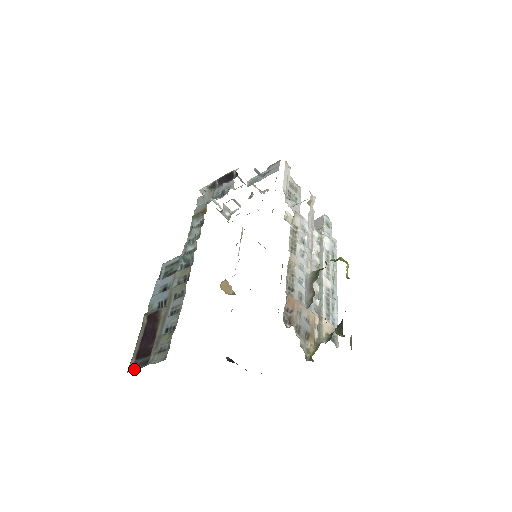
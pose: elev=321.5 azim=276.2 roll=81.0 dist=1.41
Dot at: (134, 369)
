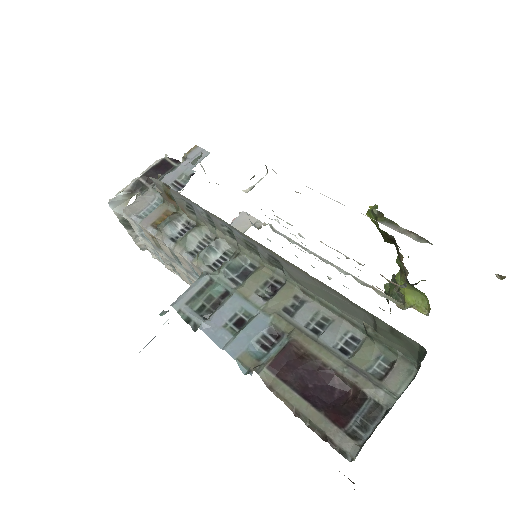
Dot at: (362, 441)
